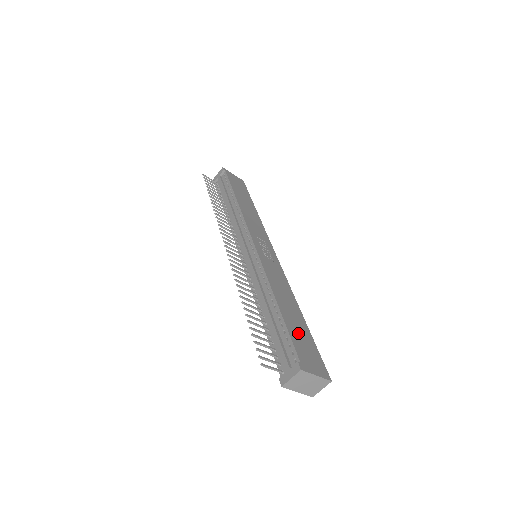
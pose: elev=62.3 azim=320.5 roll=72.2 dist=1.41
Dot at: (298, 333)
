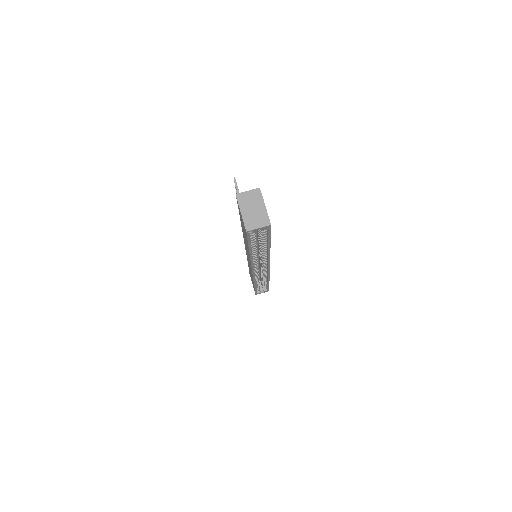
Dot at: occluded
